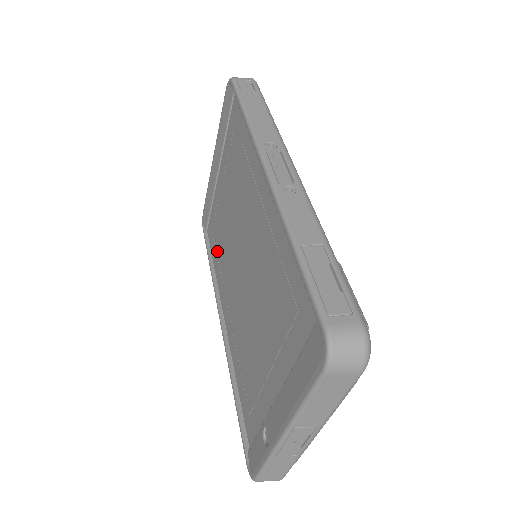
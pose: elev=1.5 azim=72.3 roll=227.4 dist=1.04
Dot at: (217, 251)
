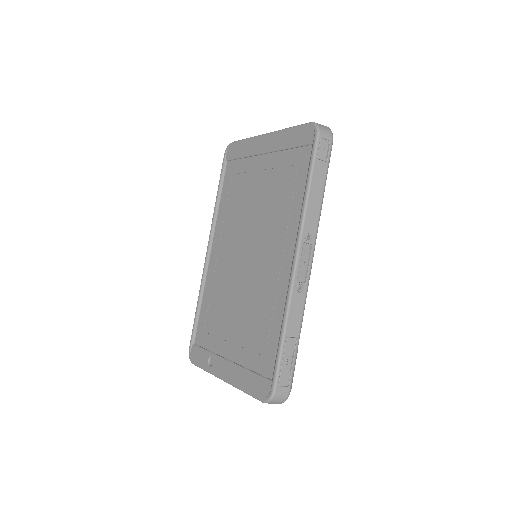
Dot at: (229, 200)
